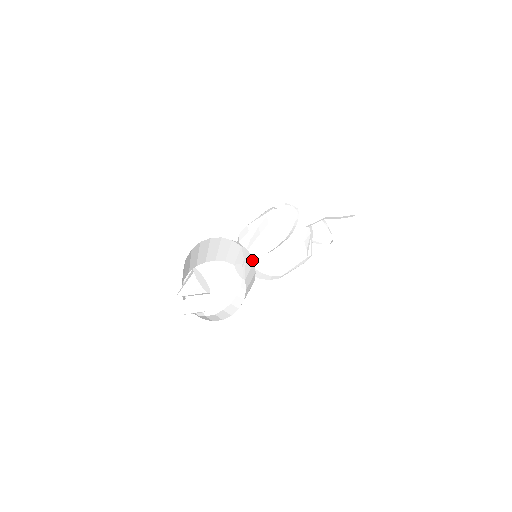
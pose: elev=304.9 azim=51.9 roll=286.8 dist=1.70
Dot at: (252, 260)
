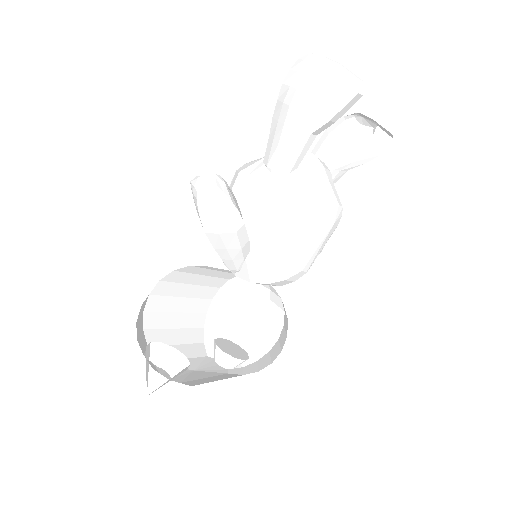
Dot at: occluded
